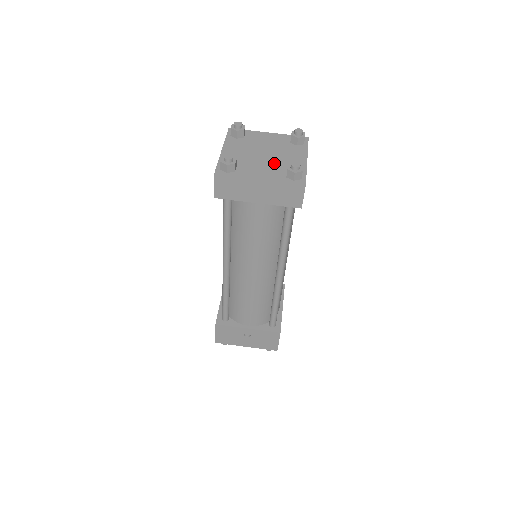
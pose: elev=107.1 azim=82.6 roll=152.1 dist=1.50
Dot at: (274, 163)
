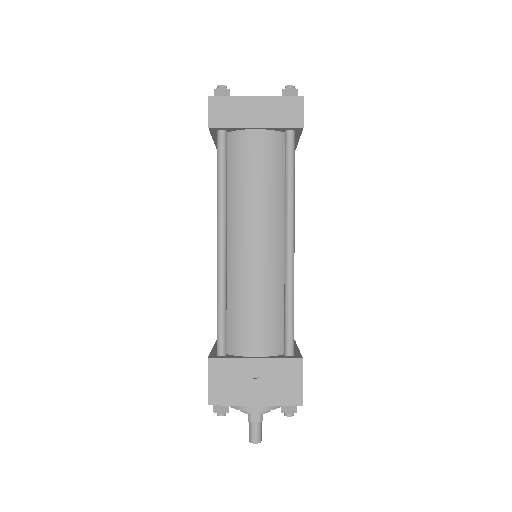
Dot at: occluded
